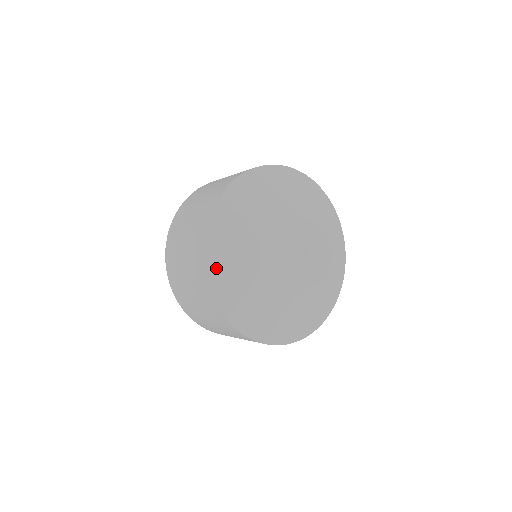
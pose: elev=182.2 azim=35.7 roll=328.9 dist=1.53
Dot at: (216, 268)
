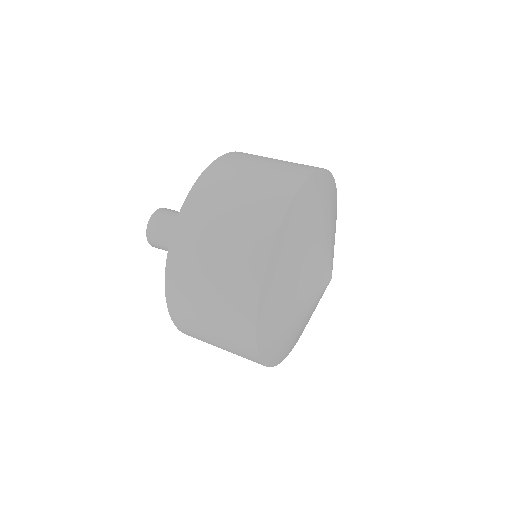
Dot at: (273, 357)
